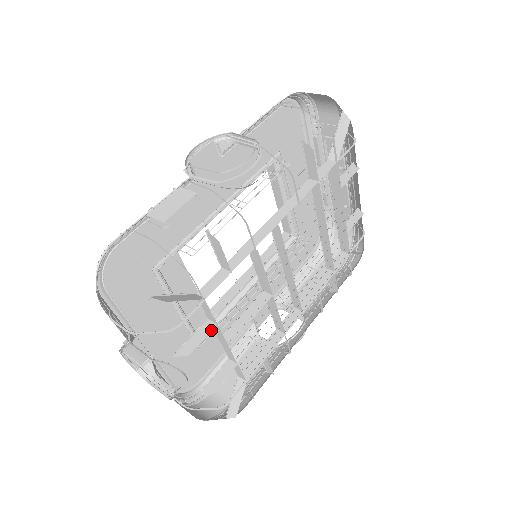
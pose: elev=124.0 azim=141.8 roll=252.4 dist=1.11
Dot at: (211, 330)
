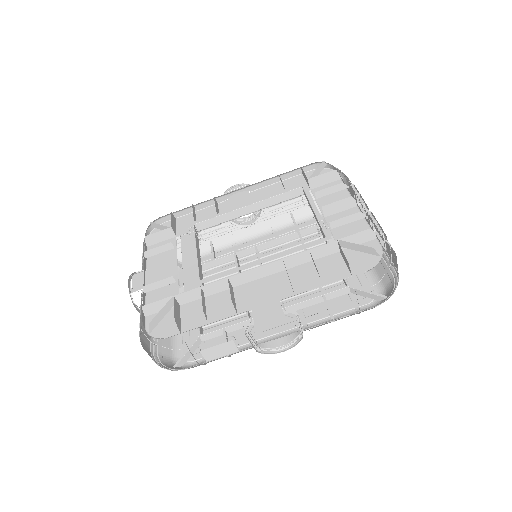
Dot at: occluded
